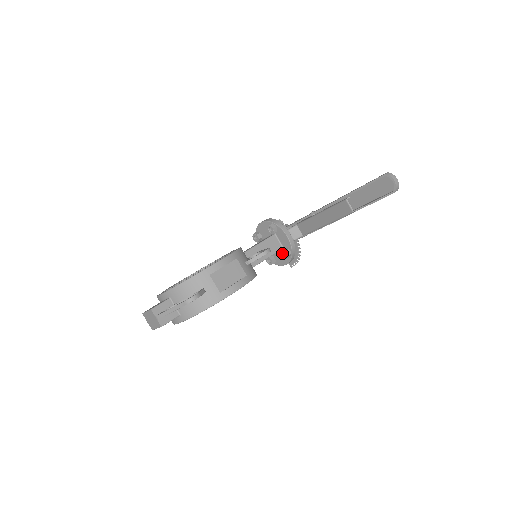
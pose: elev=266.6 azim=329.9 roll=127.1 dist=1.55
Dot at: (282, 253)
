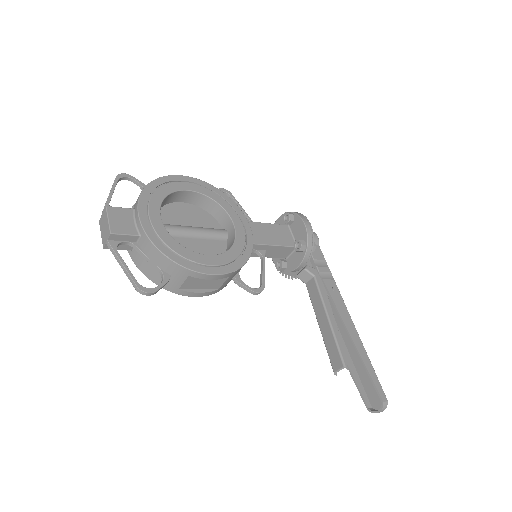
Dot at: (279, 261)
